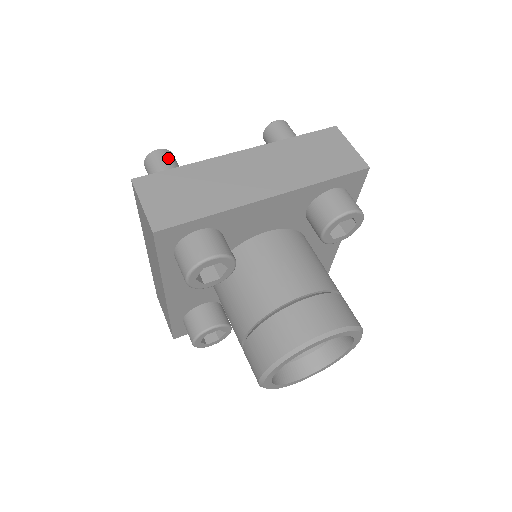
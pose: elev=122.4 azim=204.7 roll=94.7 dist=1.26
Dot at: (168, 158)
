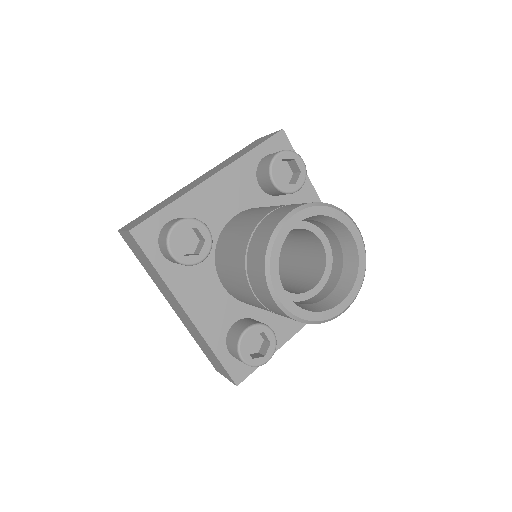
Dot at: occluded
